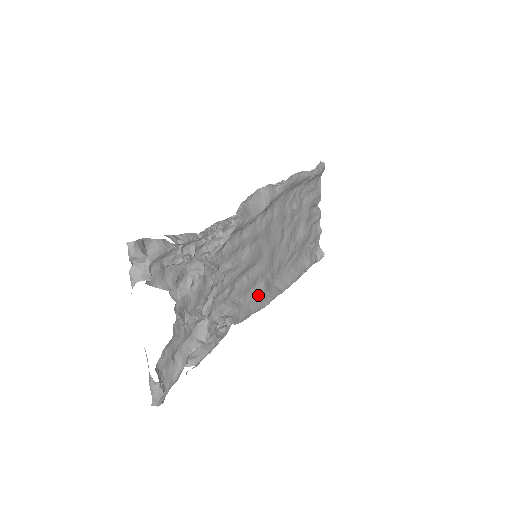
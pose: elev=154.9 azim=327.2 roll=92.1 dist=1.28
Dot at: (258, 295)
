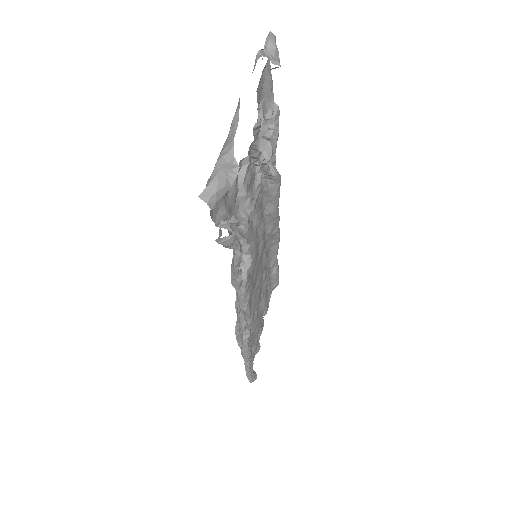
Dot at: occluded
